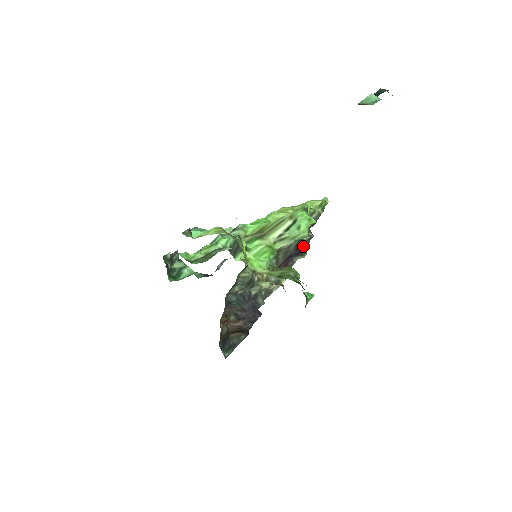
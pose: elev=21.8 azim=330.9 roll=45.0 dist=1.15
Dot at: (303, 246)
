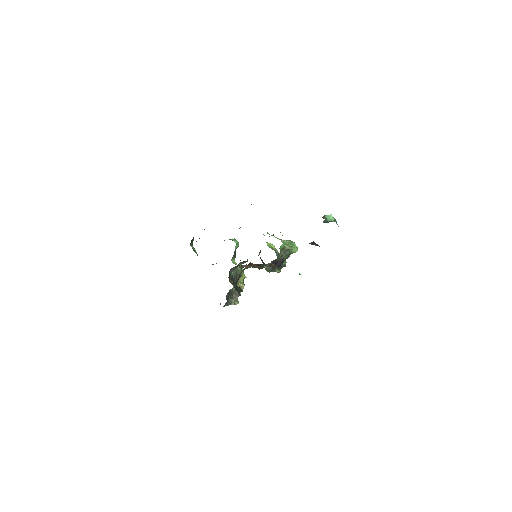
Dot at: occluded
